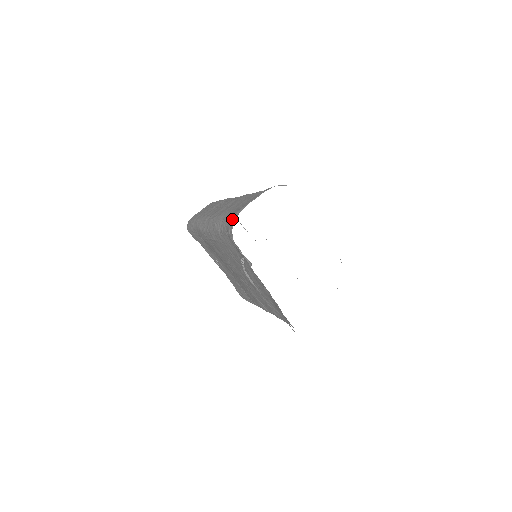
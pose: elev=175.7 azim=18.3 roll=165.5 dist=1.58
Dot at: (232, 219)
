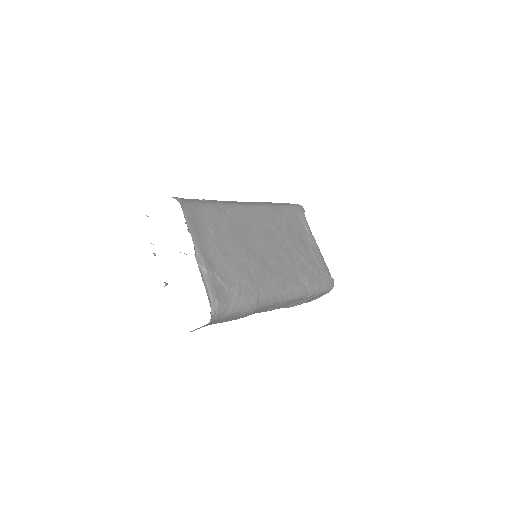
Dot at: occluded
